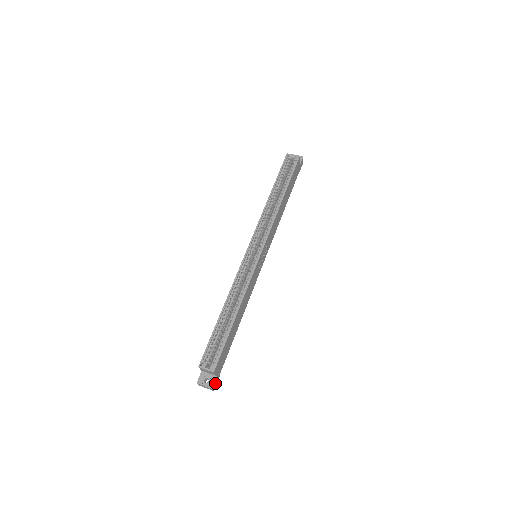
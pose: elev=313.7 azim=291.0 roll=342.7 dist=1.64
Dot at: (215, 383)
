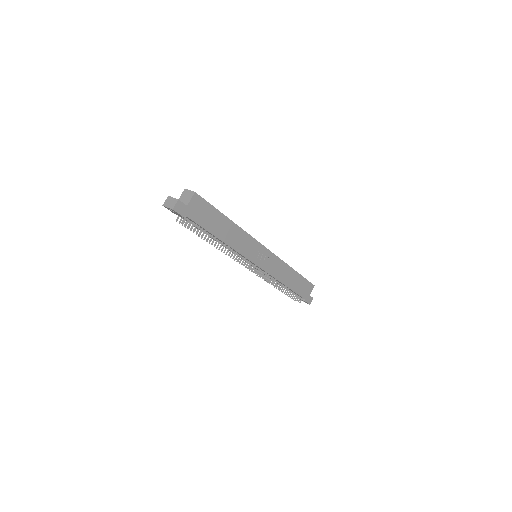
Dot at: (180, 208)
